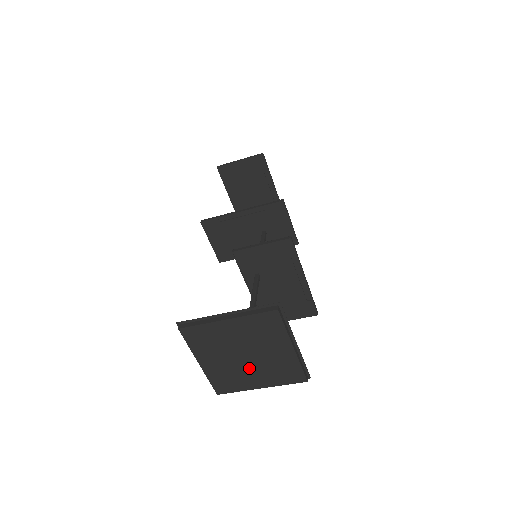
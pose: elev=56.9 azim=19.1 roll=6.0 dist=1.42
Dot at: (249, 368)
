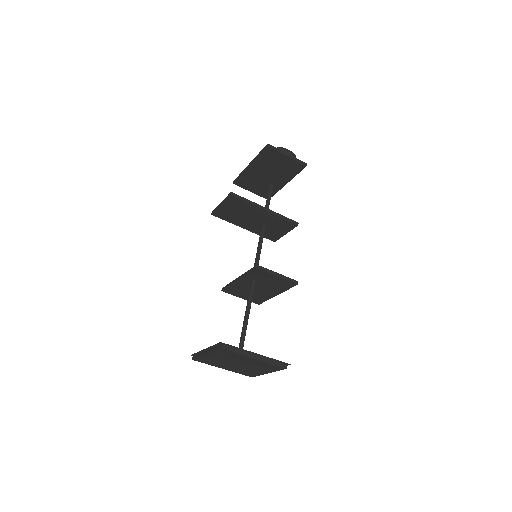
Dot at: (231, 365)
